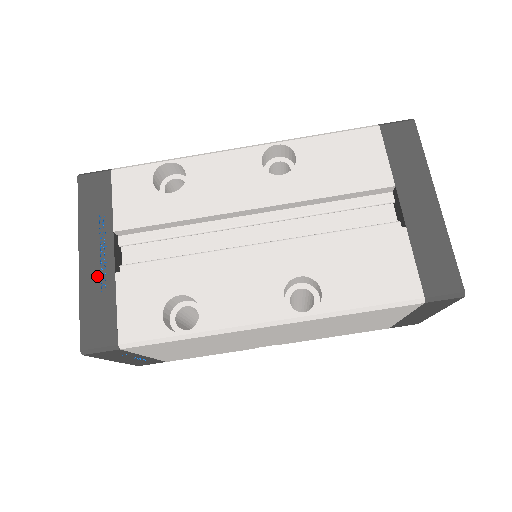
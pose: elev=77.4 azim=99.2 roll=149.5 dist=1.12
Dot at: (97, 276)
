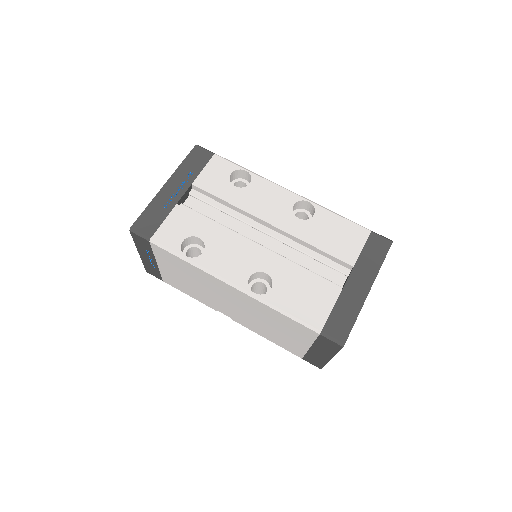
Dot at: (167, 199)
